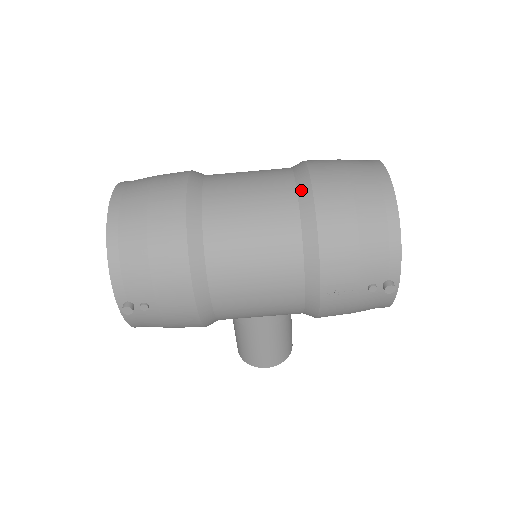
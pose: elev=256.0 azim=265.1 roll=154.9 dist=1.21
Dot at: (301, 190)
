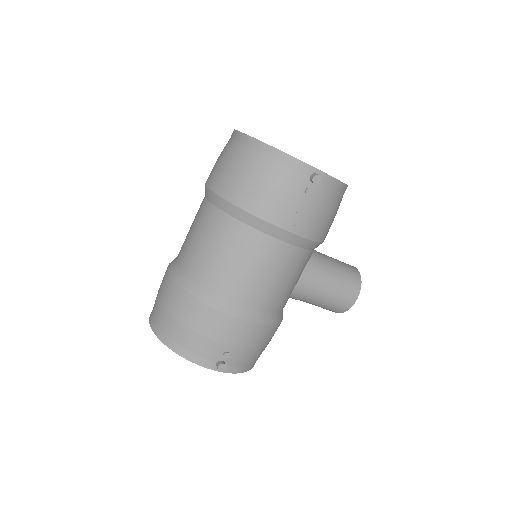
Dot at: (213, 201)
